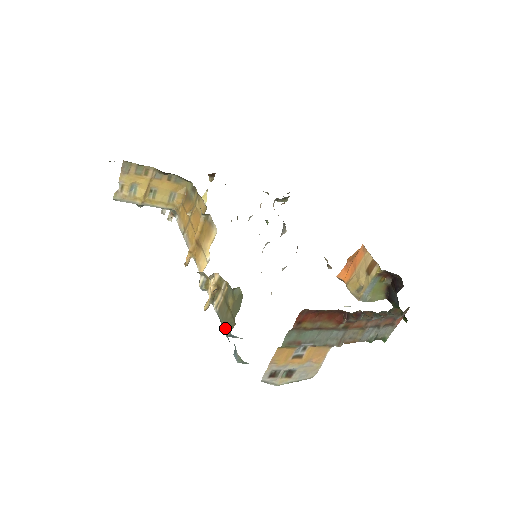
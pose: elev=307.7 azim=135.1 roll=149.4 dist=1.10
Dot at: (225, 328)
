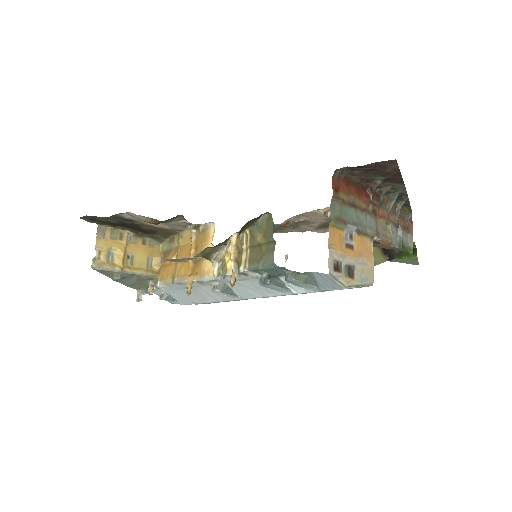
Dot at: (265, 261)
